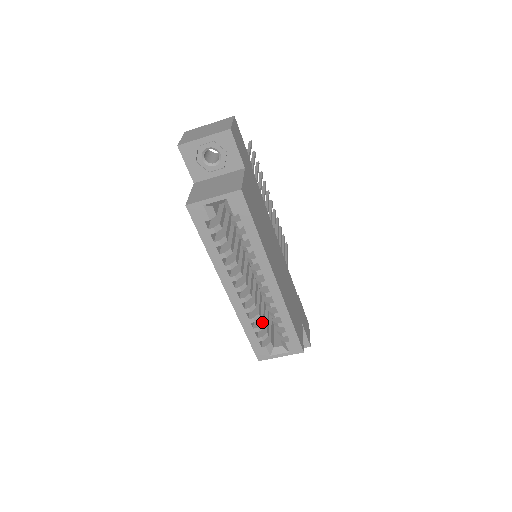
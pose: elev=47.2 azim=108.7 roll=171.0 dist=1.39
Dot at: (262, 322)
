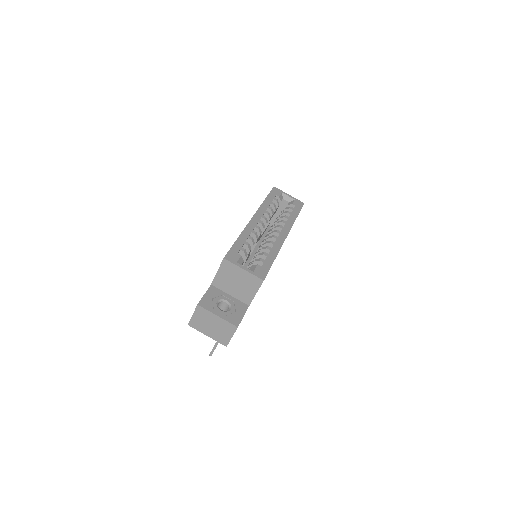
Dot at: occluded
